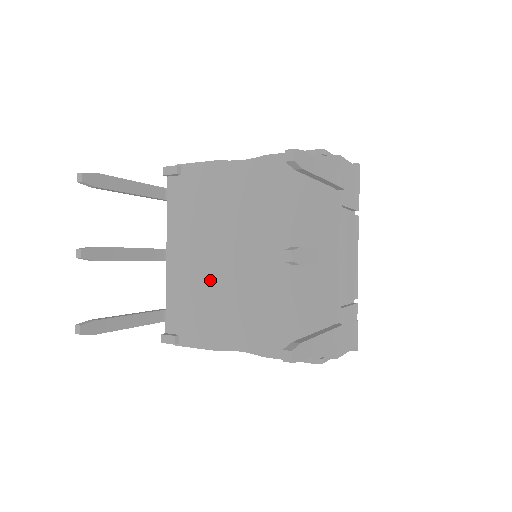
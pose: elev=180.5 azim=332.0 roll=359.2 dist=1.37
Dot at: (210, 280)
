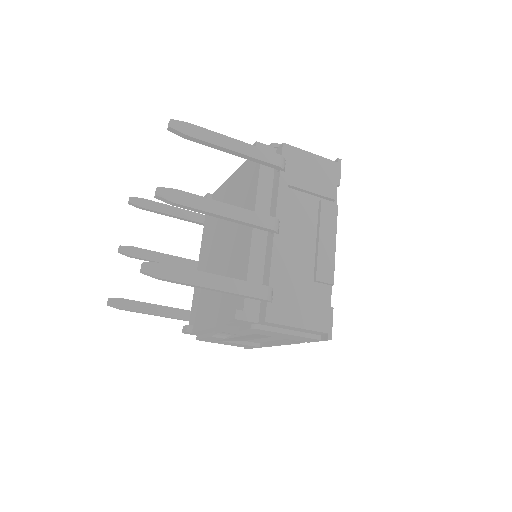
Dot at: occluded
